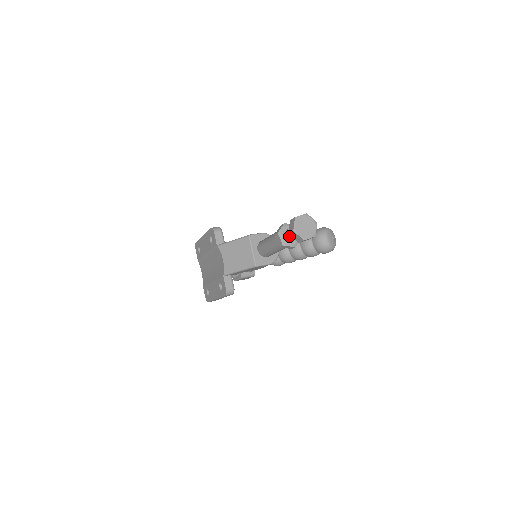
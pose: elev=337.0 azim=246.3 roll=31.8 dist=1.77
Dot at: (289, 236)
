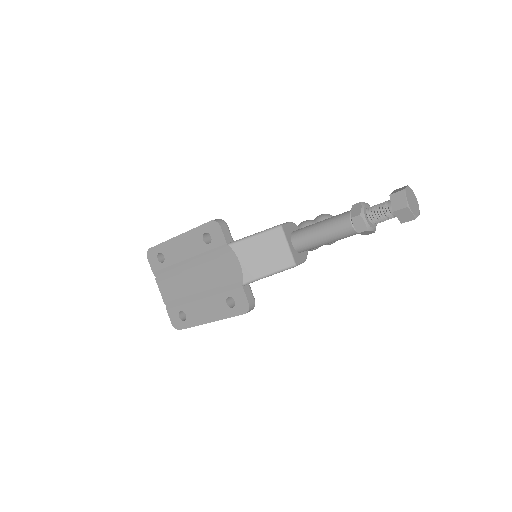
Dot at: (380, 217)
